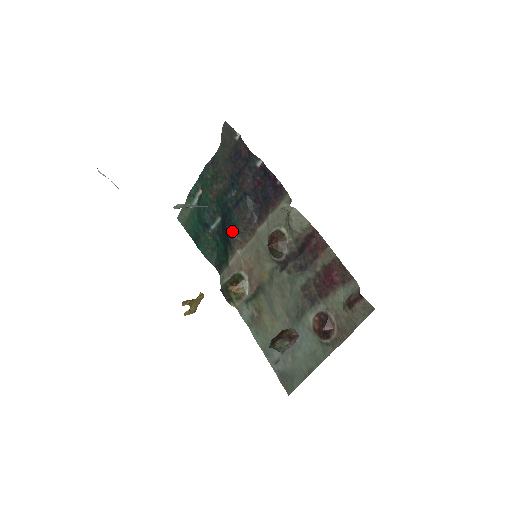
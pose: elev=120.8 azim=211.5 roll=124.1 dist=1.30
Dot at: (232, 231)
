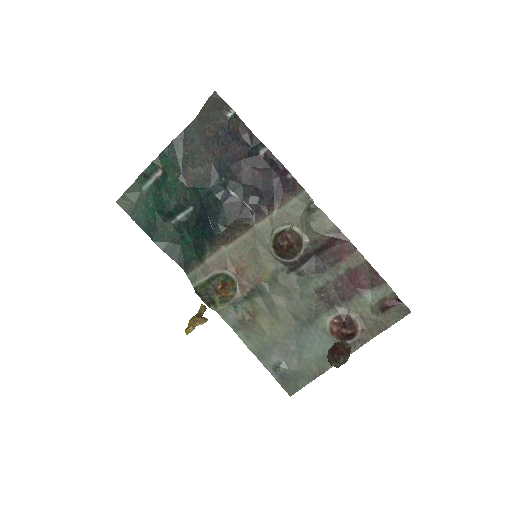
Dot at: (220, 226)
